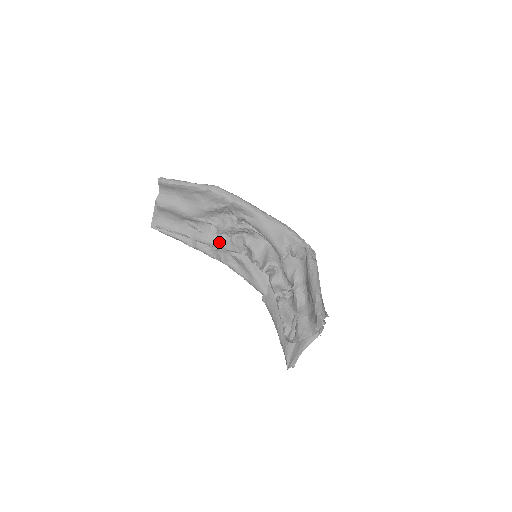
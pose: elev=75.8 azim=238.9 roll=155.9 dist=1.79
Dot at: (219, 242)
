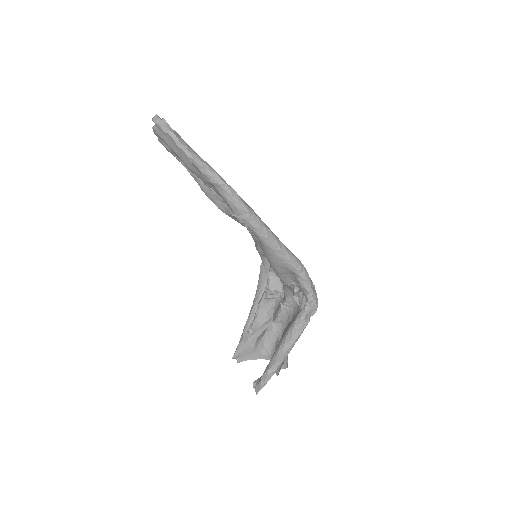
Dot at: (224, 209)
